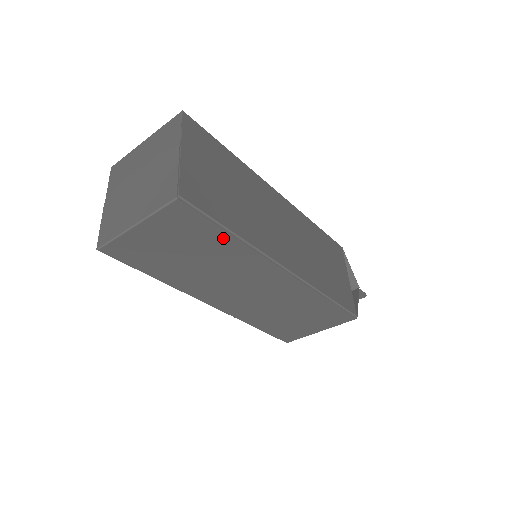
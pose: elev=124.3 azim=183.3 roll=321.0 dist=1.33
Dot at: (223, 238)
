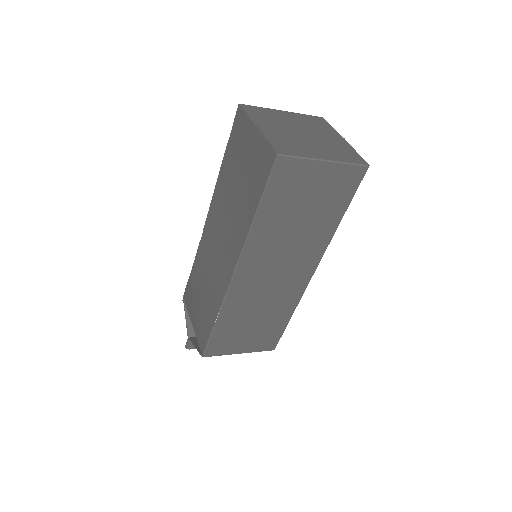
Dot at: (336, 216)
